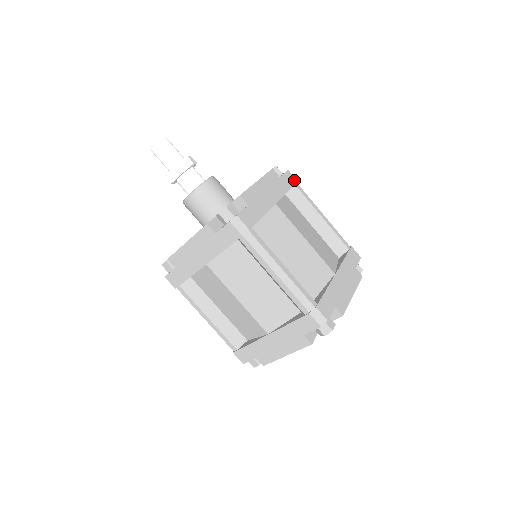
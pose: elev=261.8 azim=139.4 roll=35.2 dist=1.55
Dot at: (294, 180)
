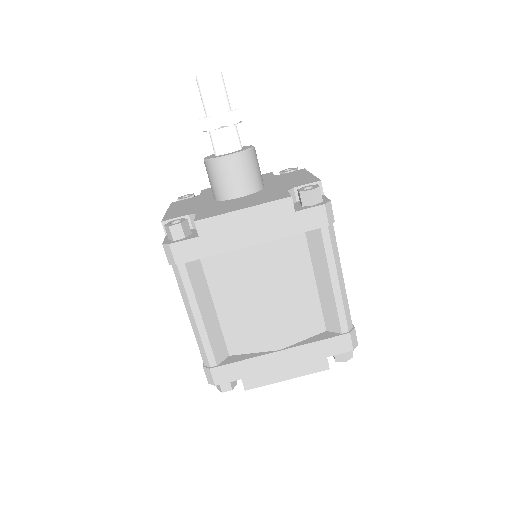
Dot at: (323, 221)
